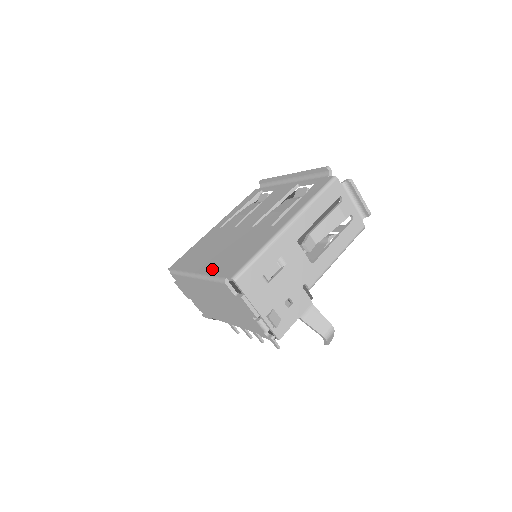
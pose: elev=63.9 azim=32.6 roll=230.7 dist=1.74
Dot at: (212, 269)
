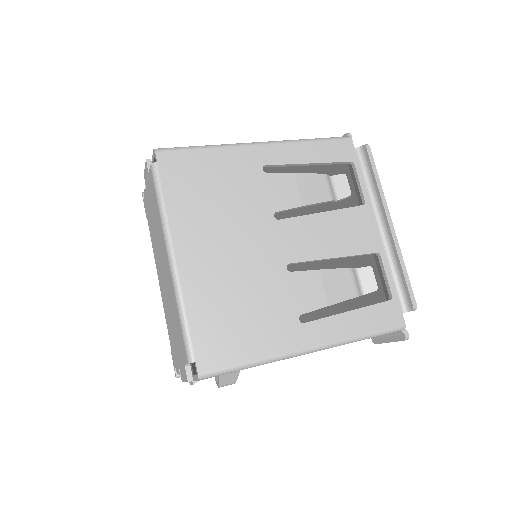
Dot at: (195, 297)
